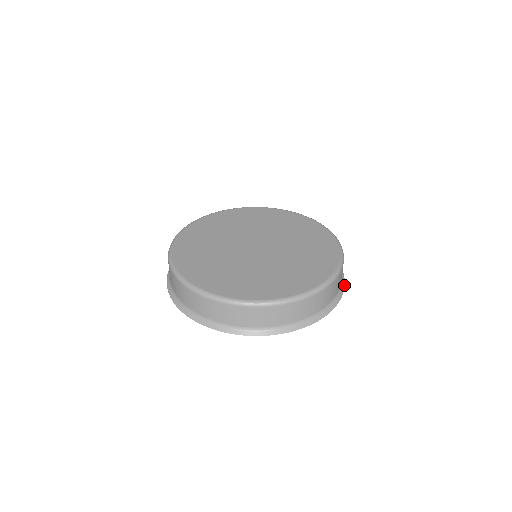
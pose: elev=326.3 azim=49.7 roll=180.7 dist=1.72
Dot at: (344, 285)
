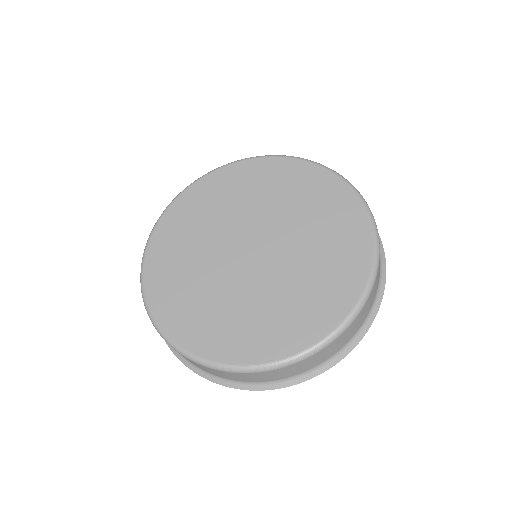
Dot at: occluded
